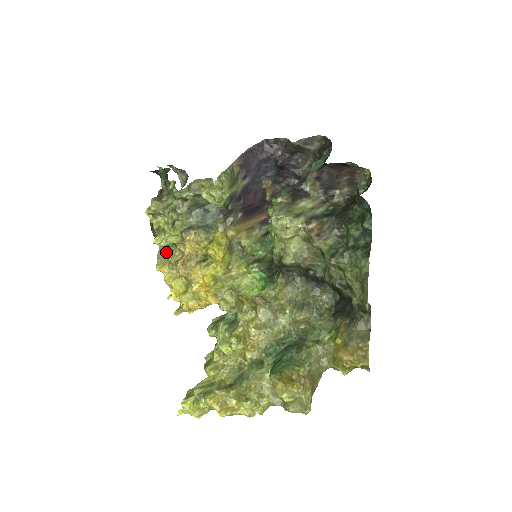
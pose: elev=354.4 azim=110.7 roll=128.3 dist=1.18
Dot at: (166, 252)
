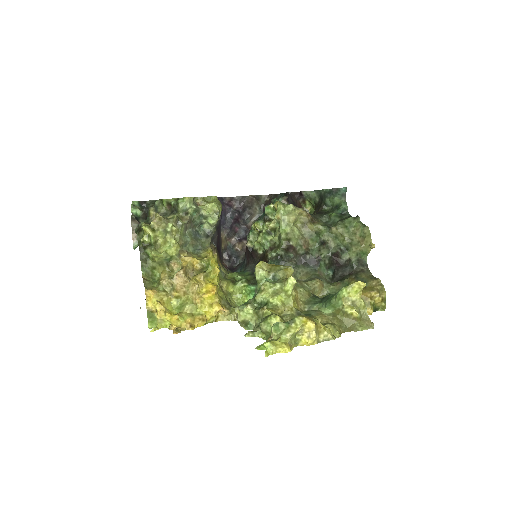
Dot at: (149, 280)
